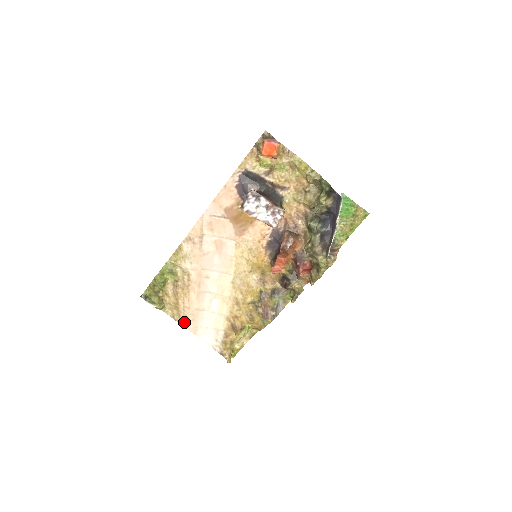
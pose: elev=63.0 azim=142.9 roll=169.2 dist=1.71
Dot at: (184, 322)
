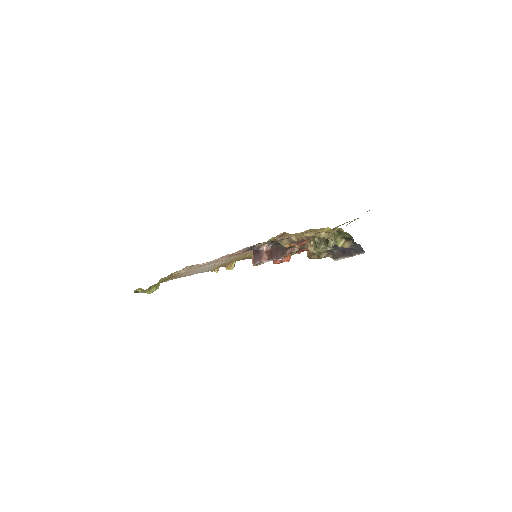
Dot at: (176, 278)
